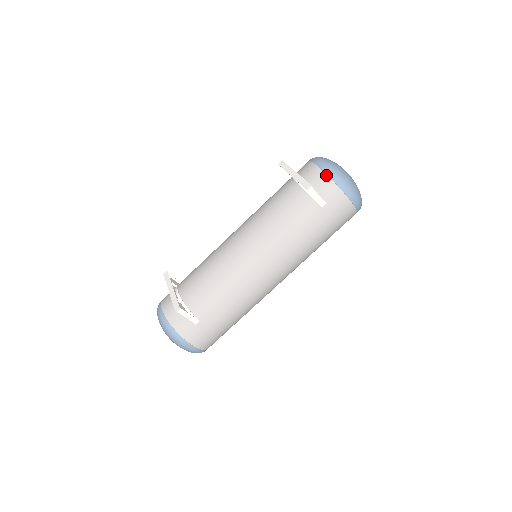
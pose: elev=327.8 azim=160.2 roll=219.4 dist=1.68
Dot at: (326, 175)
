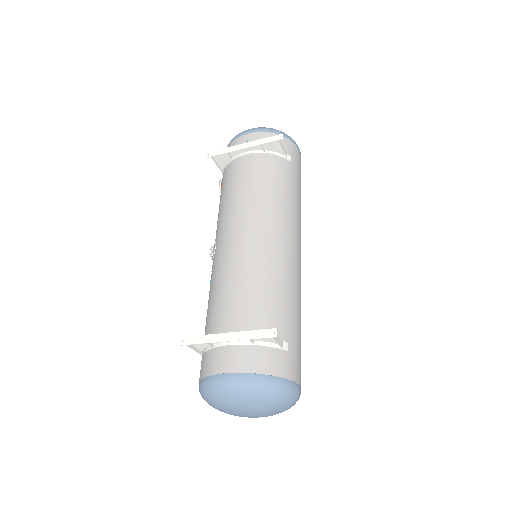
Dot at: (271, 133)
